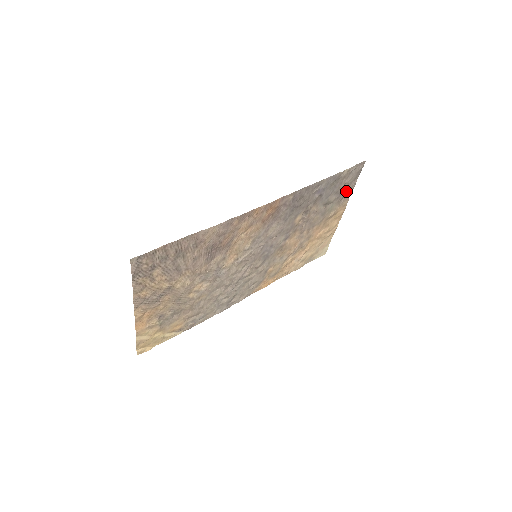
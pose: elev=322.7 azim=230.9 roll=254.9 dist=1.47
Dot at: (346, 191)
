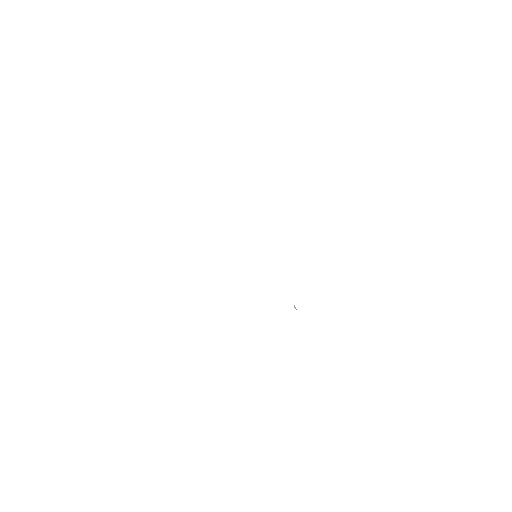
Dot at: occluded
